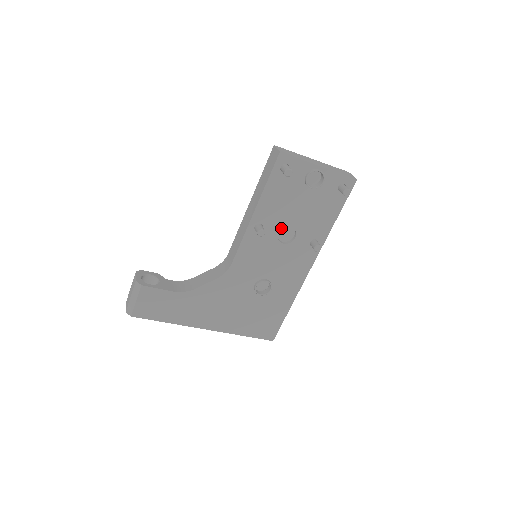
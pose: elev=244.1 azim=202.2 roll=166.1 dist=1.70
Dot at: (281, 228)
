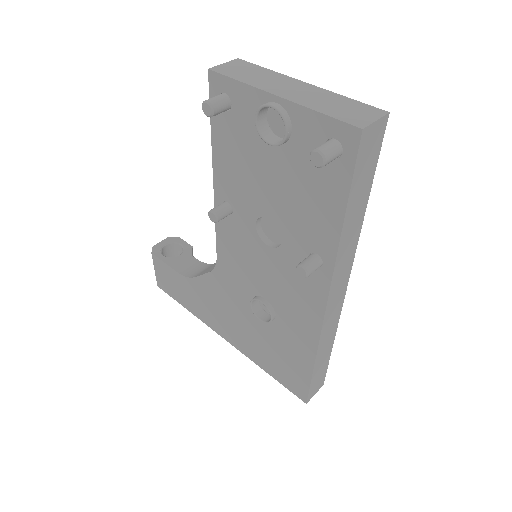
Dot at: (257, 216)
